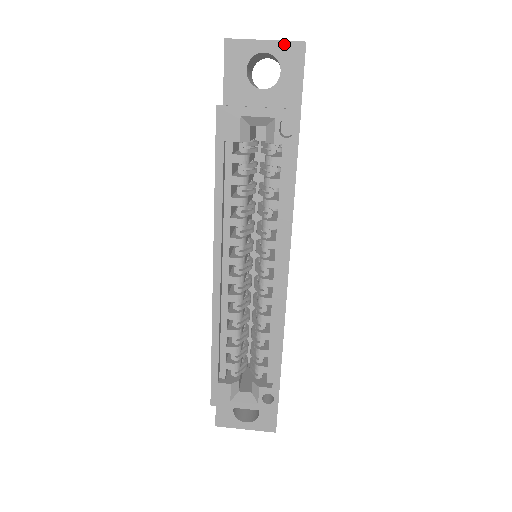
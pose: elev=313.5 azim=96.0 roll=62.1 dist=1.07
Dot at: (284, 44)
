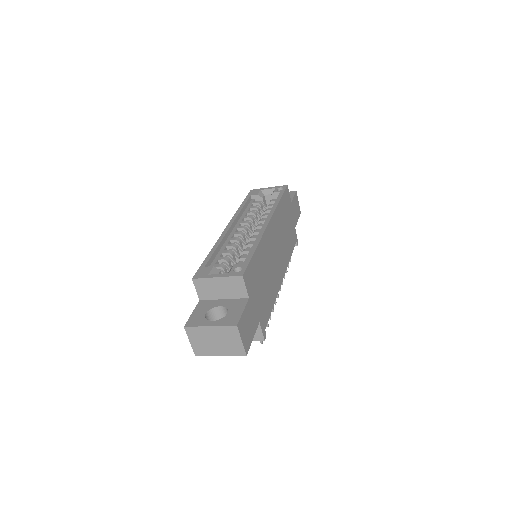
Dot at: occluded
